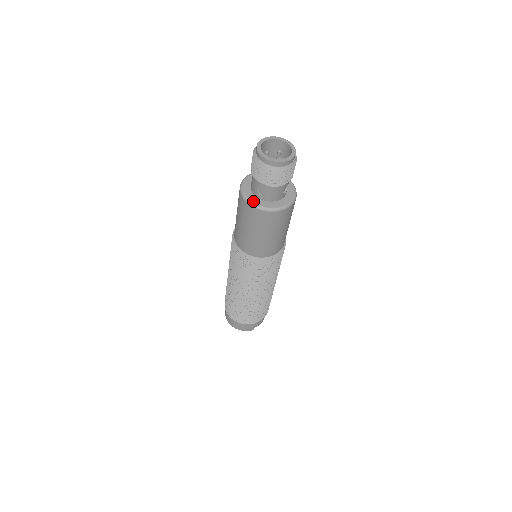
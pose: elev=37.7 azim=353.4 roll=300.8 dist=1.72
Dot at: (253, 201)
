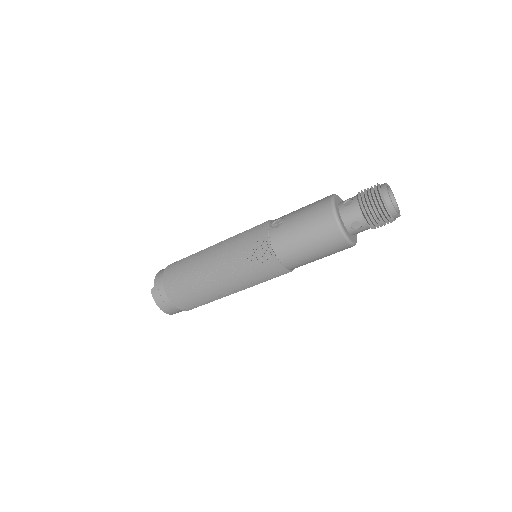
Dot at: (346, 231)
